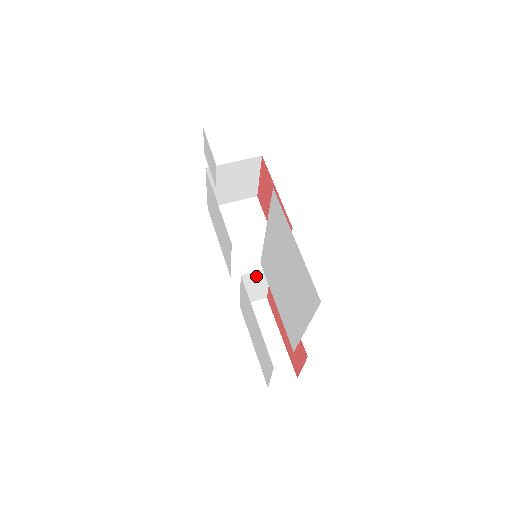
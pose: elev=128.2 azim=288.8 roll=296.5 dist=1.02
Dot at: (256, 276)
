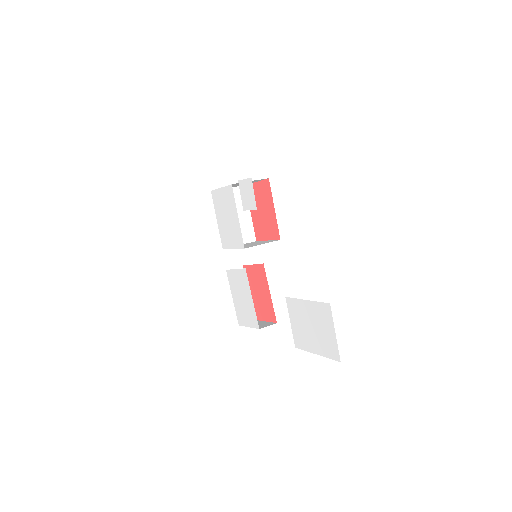
Dot at: occluded
